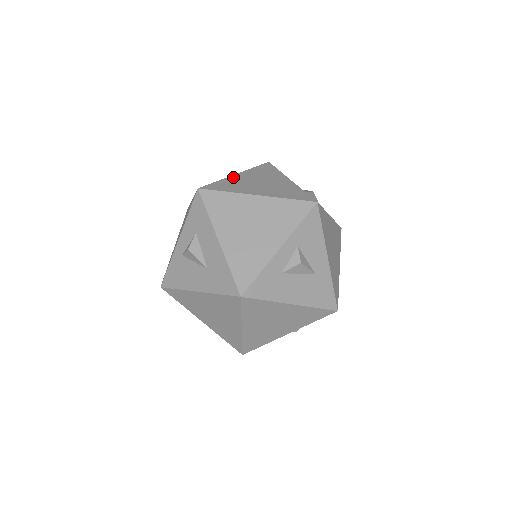
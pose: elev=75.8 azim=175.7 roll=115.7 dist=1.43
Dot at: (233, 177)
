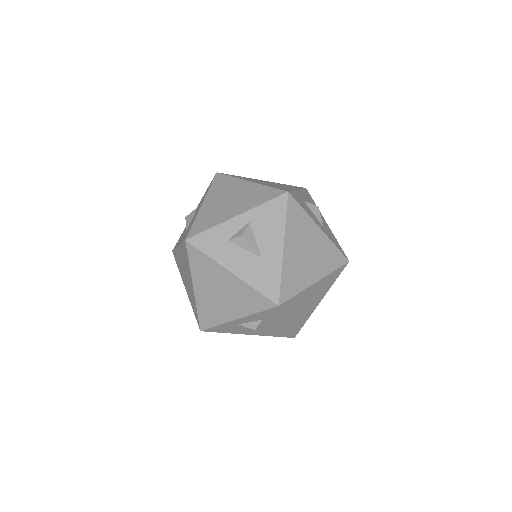
Dot at: (286, 259)
